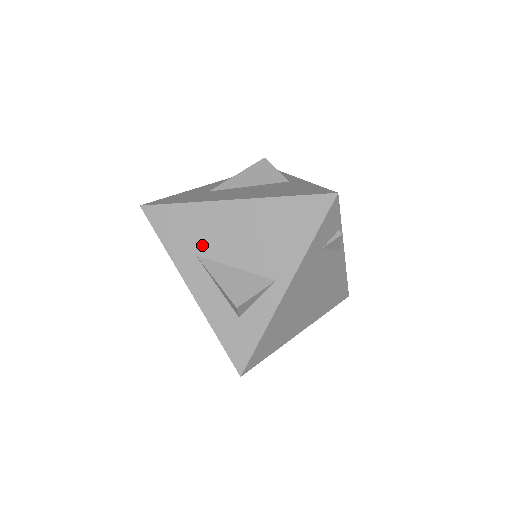
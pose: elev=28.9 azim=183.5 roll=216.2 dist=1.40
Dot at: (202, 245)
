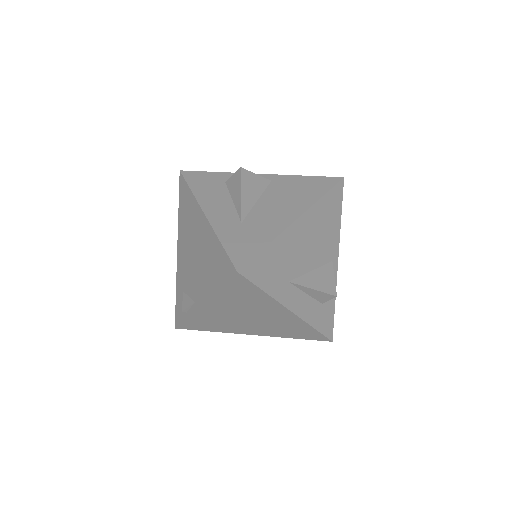
Dot at: (290, 270)
